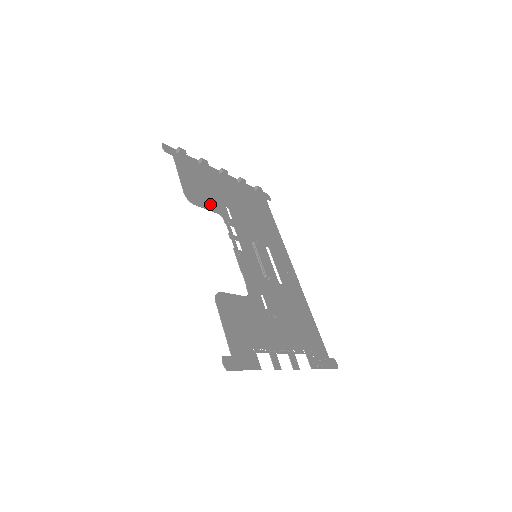
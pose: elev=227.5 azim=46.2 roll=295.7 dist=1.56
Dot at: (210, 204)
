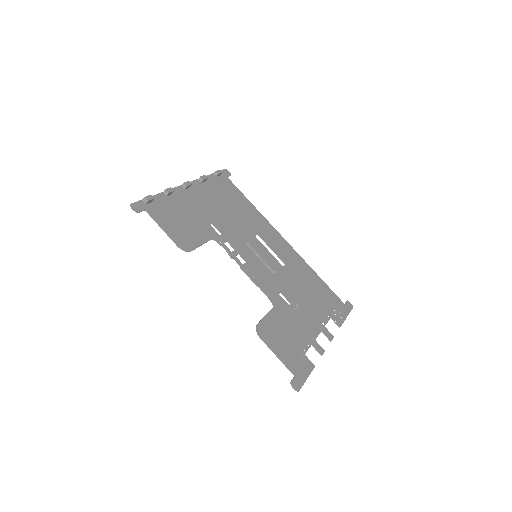
Dot at: (200, 236)
